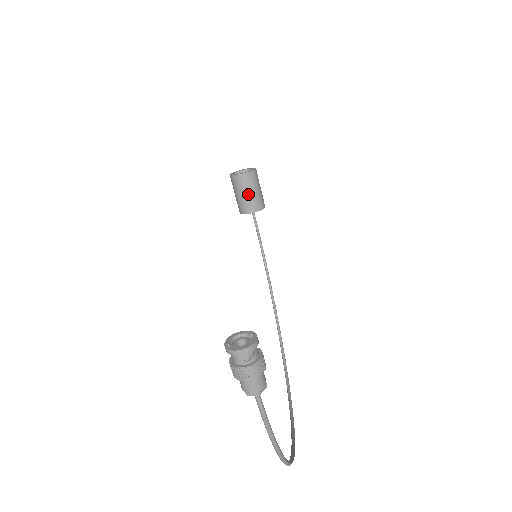
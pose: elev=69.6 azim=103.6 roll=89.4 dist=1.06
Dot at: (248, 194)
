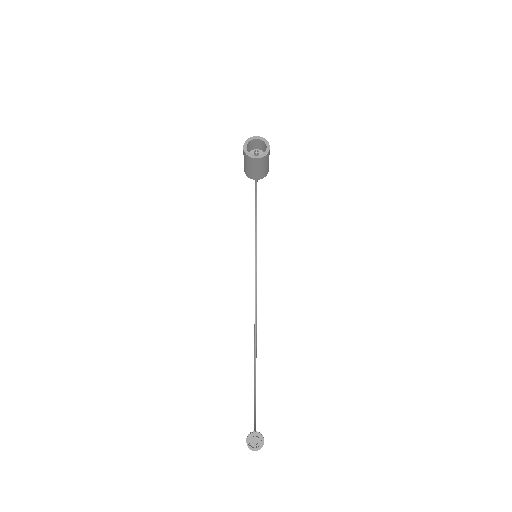
Dot at: (257, 170)
